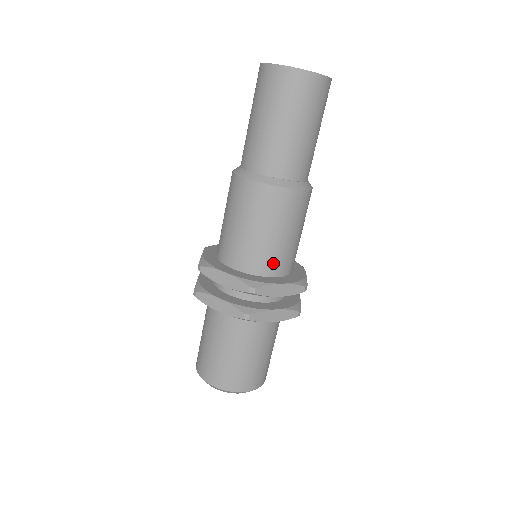
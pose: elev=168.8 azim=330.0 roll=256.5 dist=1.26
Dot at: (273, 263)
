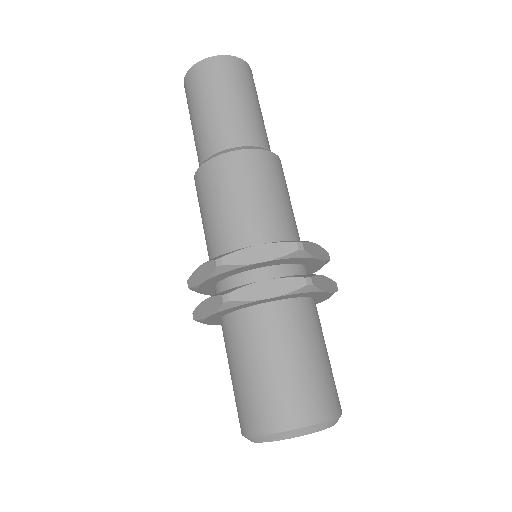
Dot at: (292, 231)
